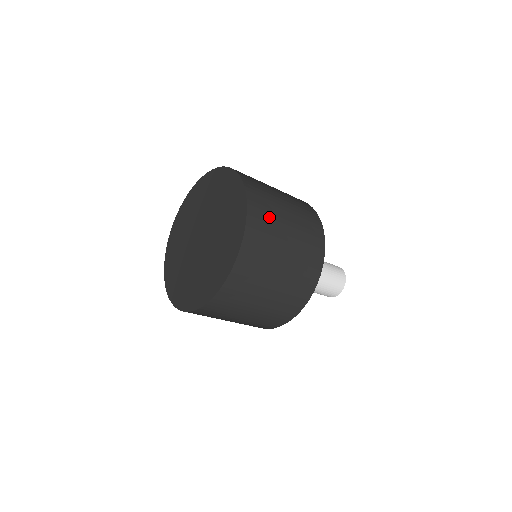
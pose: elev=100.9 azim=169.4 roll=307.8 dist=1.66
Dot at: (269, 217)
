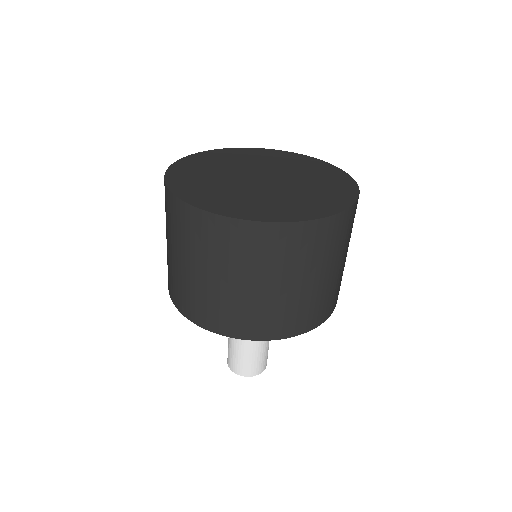
Dot at: occluded
